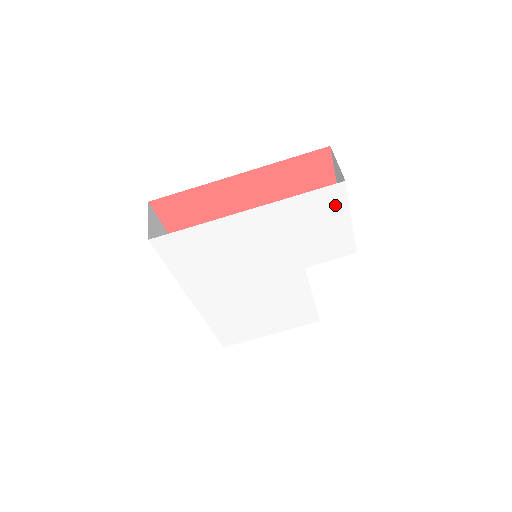
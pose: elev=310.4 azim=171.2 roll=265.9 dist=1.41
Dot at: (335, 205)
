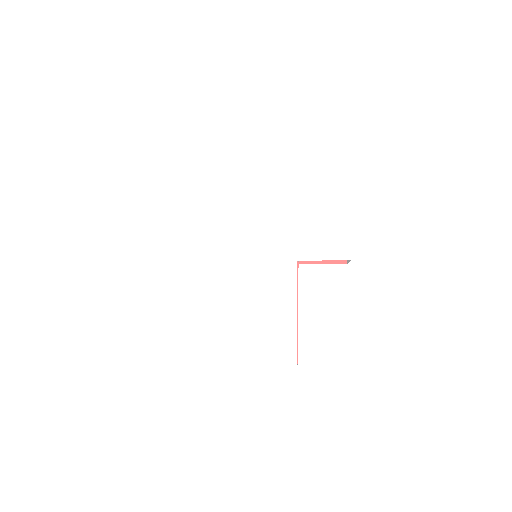
Dot at: (338, 187)
